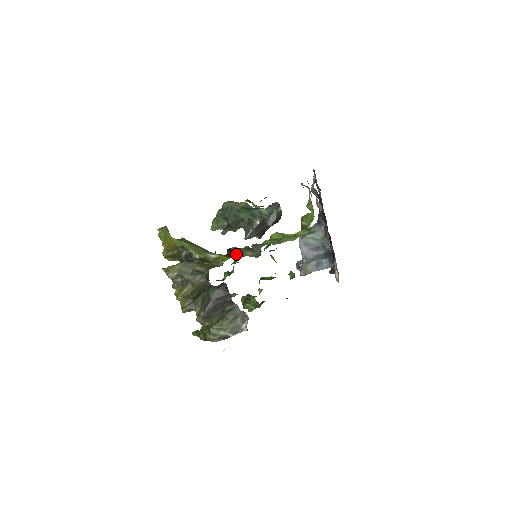
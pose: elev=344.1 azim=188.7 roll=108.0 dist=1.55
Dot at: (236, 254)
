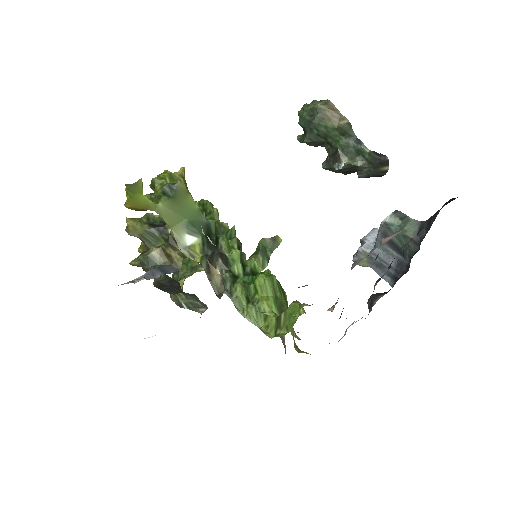
Dot at: (210, 261)
